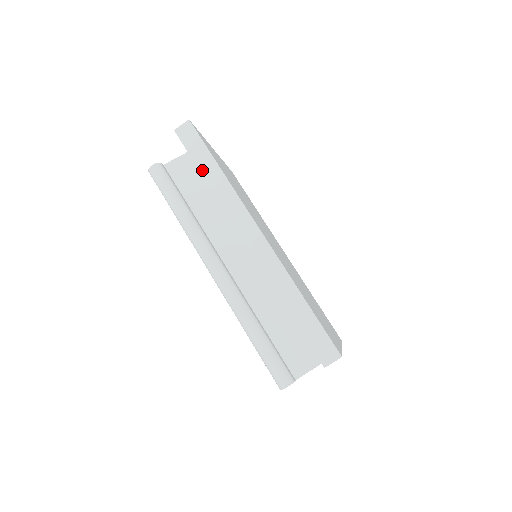
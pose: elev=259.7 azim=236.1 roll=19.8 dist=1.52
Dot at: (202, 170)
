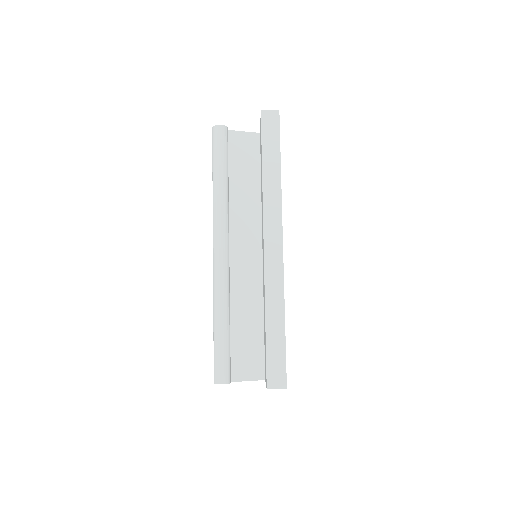
Dot at: (264, 160)
